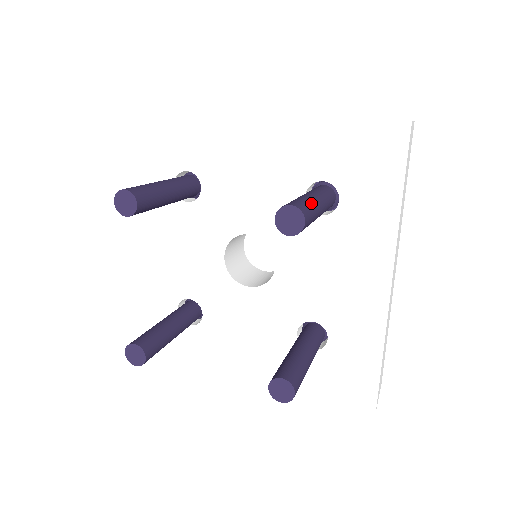
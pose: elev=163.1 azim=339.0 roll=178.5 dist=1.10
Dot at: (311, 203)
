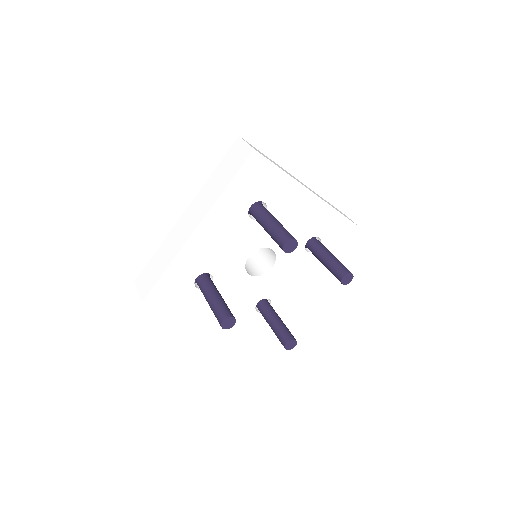
Dot at: (279, 228)
